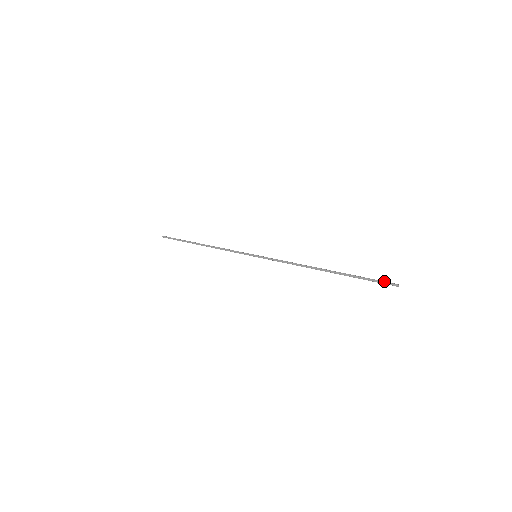
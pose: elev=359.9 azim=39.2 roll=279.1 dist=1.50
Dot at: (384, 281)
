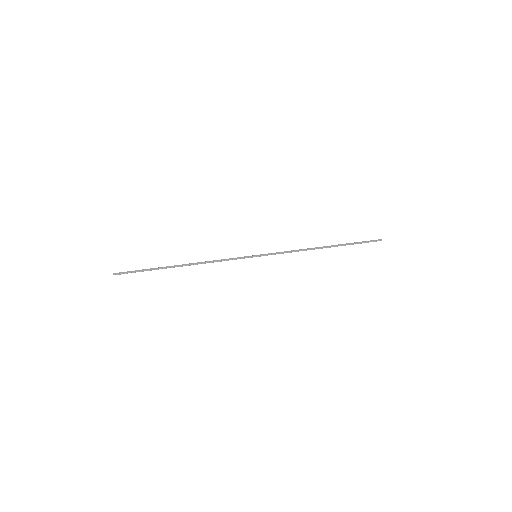
Dot at: (371, 240)
